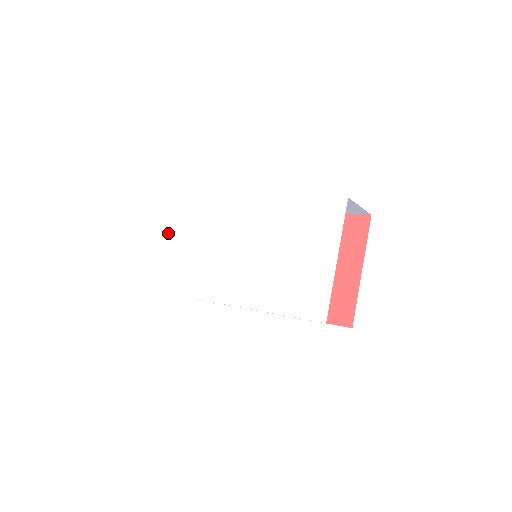
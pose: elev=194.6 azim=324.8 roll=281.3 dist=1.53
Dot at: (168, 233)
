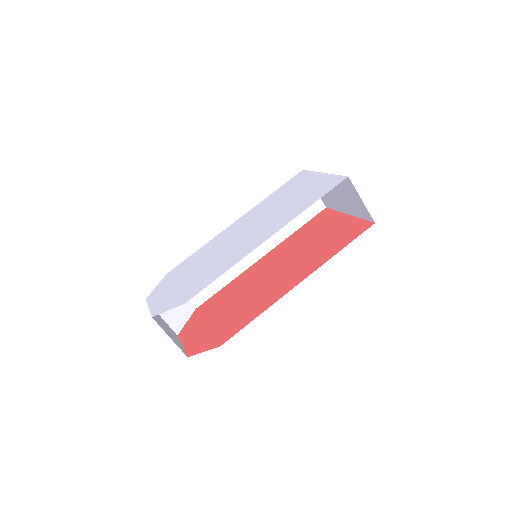
Dot at: (152, 299)
